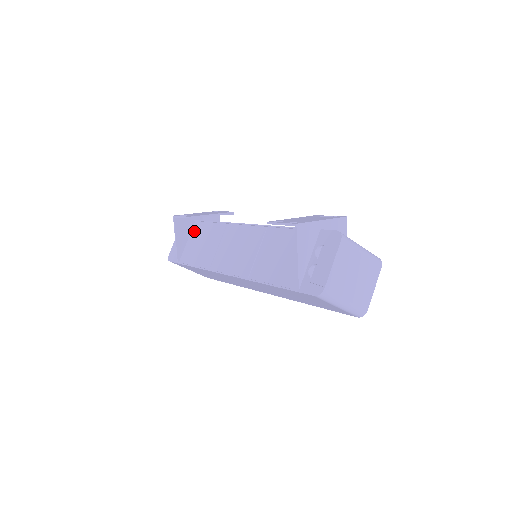
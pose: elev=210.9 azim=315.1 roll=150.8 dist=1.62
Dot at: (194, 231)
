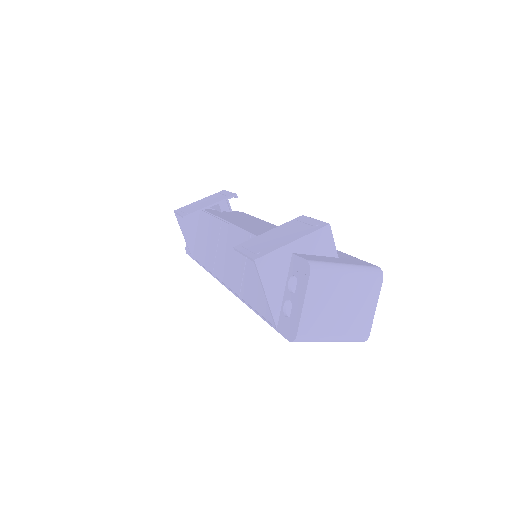
Dot at: (200, 222)
